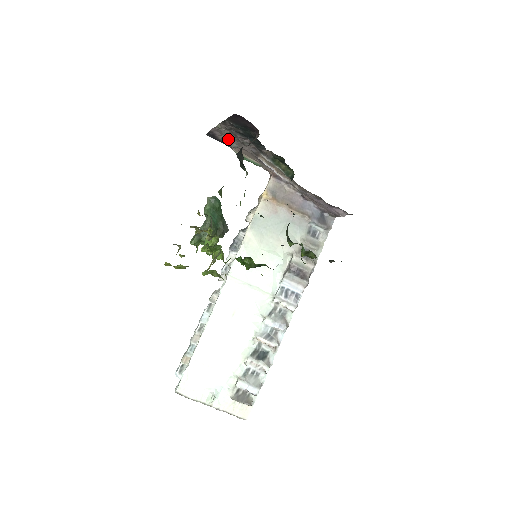
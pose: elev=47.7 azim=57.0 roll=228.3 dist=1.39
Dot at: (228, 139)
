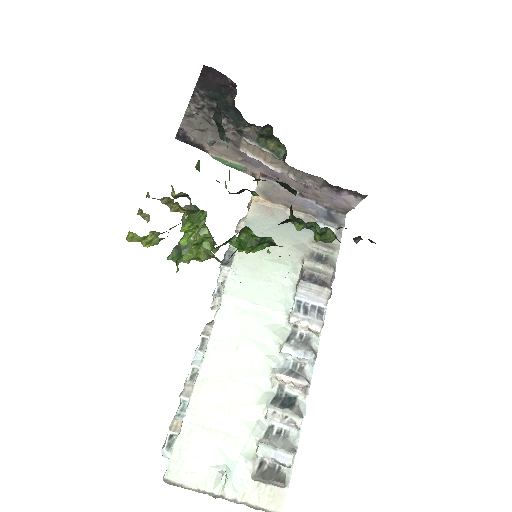
Dot at: (201, 134)
